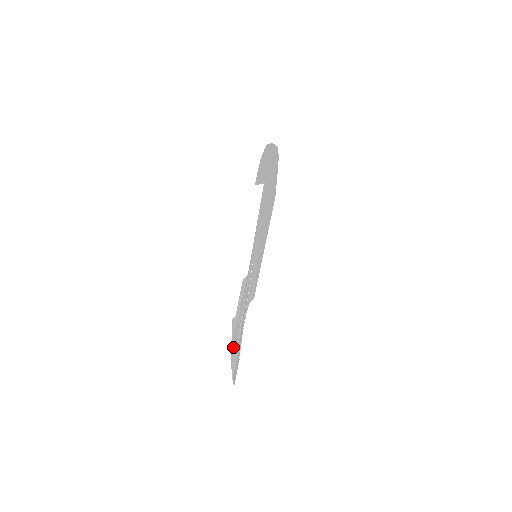
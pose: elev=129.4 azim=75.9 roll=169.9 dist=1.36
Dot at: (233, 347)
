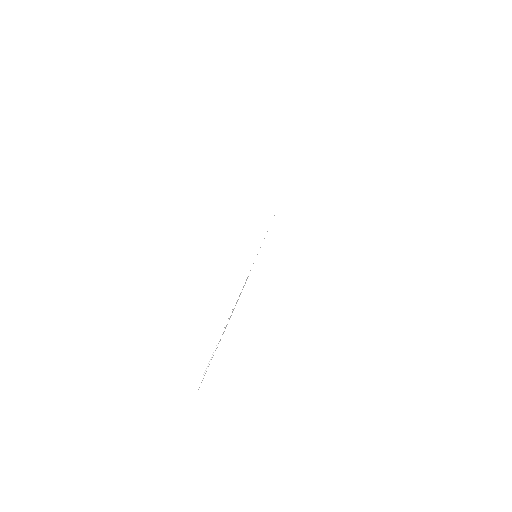
Dot at: occluded
